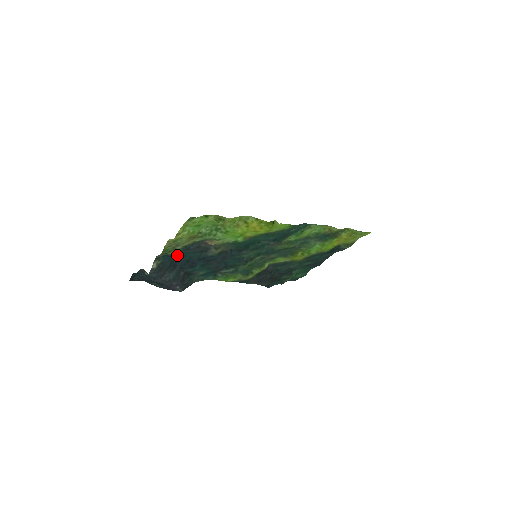
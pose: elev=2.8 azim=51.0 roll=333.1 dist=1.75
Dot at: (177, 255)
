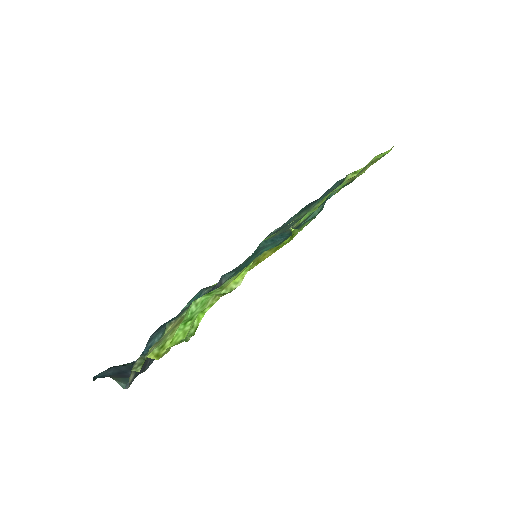
Dot at: (154, 333)
